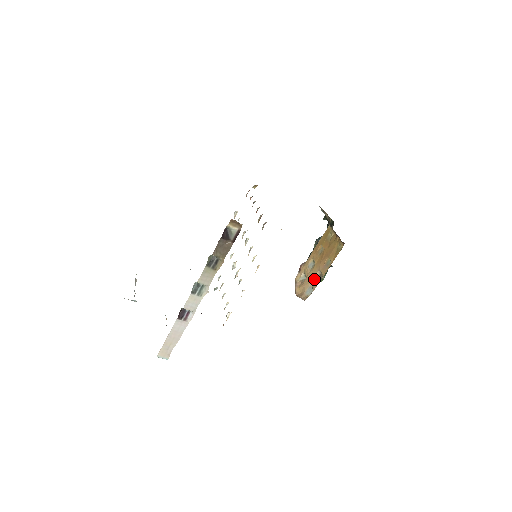
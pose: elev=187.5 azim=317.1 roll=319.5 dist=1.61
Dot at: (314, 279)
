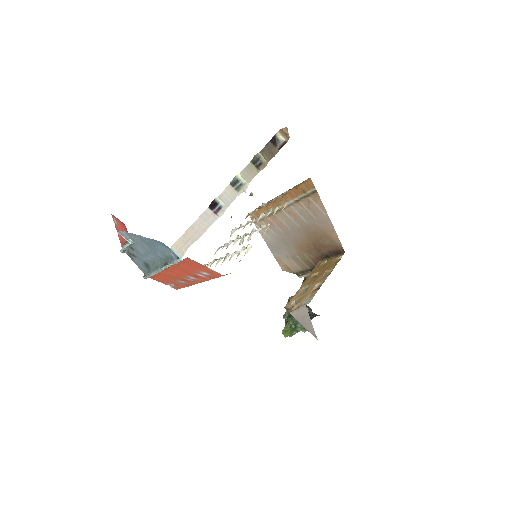
Dot at: (312, 291)
